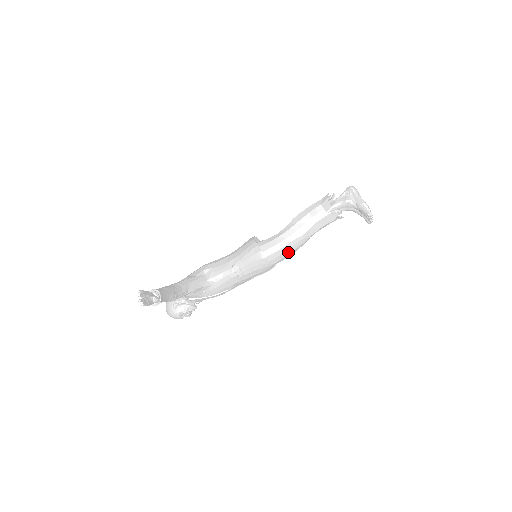
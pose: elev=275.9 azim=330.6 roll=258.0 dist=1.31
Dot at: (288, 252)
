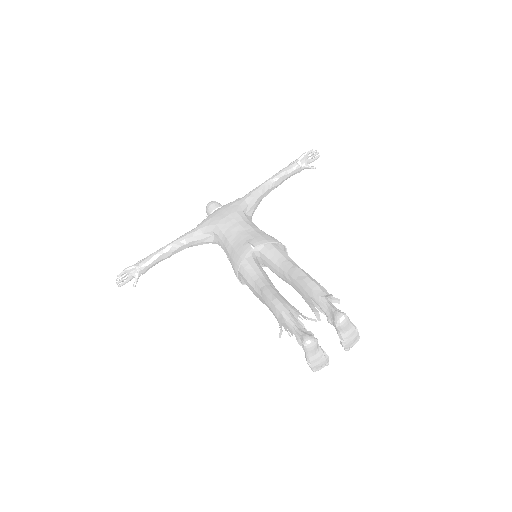
Dot at: occluded
